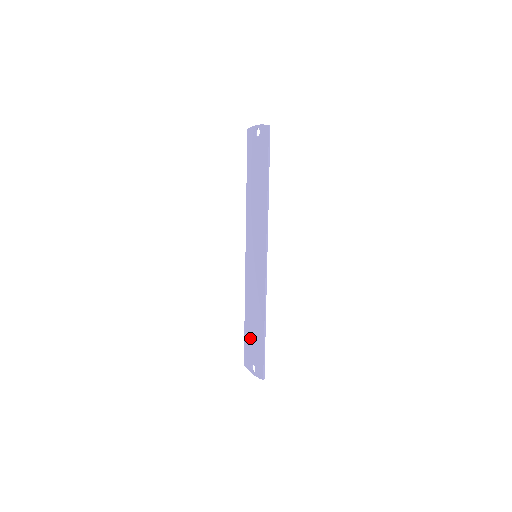
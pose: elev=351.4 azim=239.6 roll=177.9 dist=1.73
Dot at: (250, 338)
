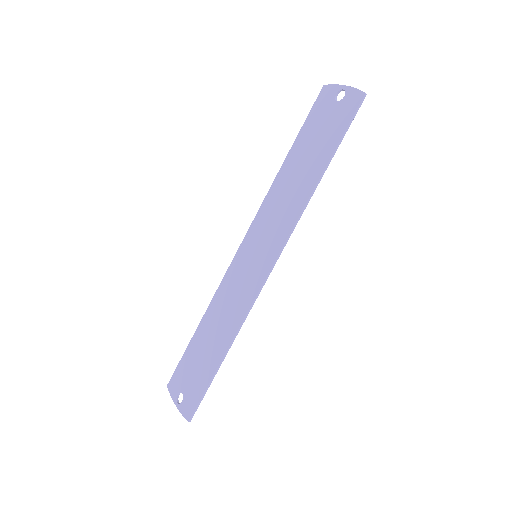
Dot at: (194, 357)
